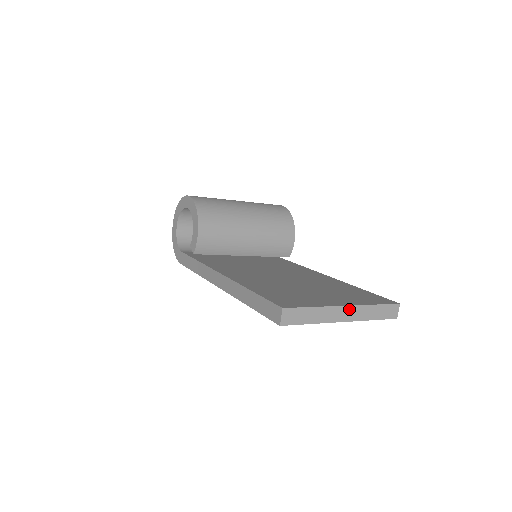
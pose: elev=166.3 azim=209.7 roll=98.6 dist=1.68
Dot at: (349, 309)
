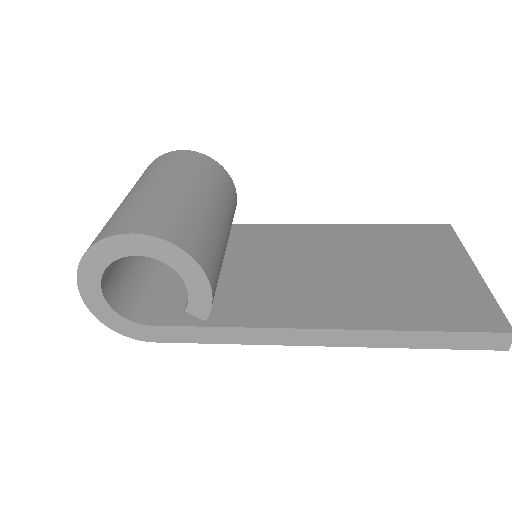
Dot at: occluded
